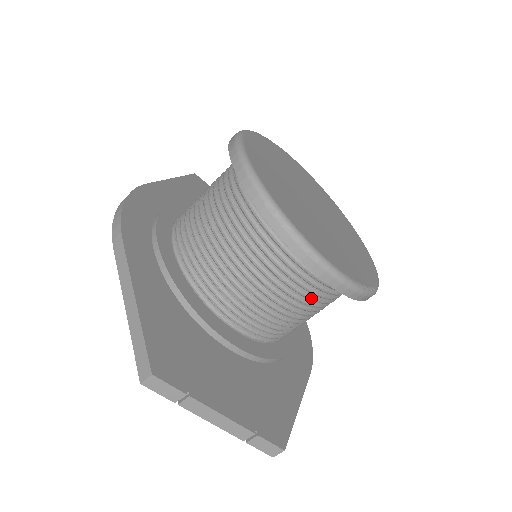
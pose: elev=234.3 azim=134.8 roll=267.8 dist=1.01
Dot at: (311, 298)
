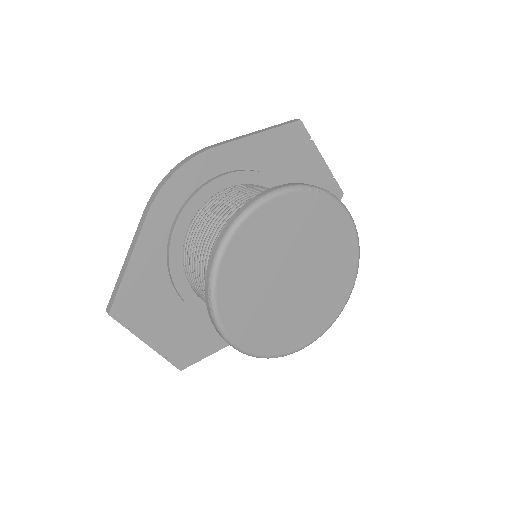
Dot at: occluded
